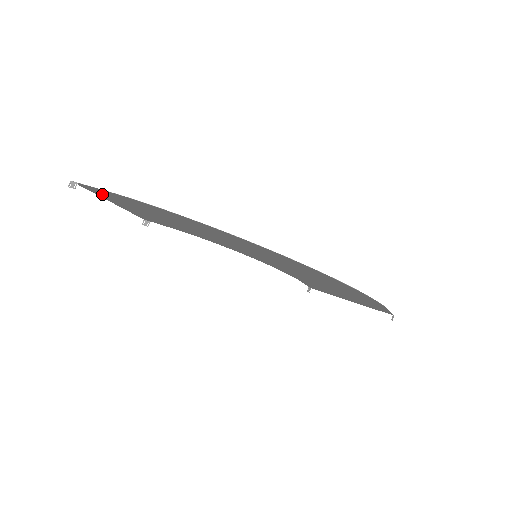
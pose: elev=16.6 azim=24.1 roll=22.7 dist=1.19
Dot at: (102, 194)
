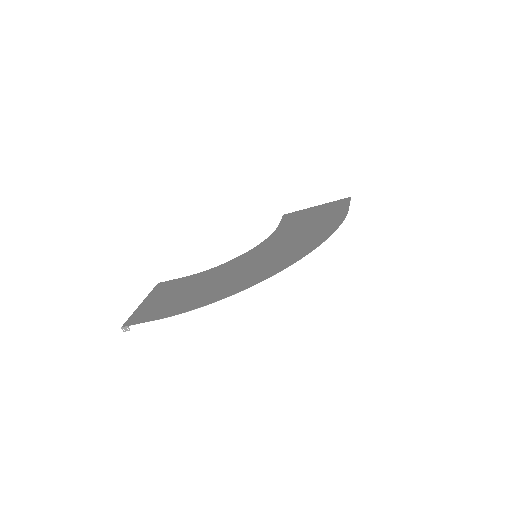
Dot at: (143, 314)
